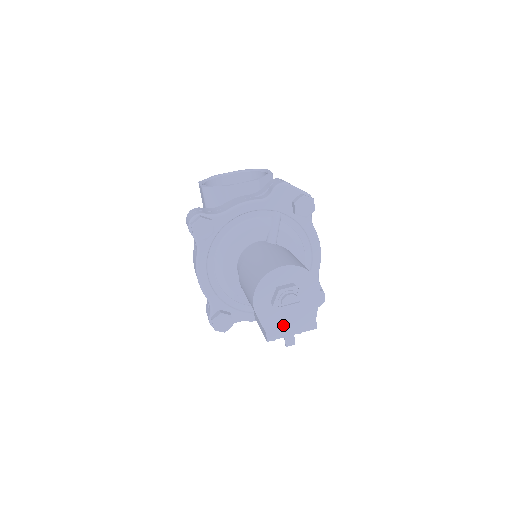
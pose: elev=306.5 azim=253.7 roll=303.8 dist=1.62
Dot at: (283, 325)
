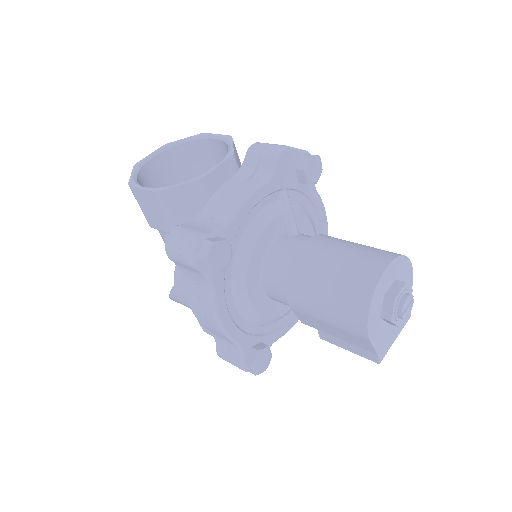
Dot at: (389, 335)
